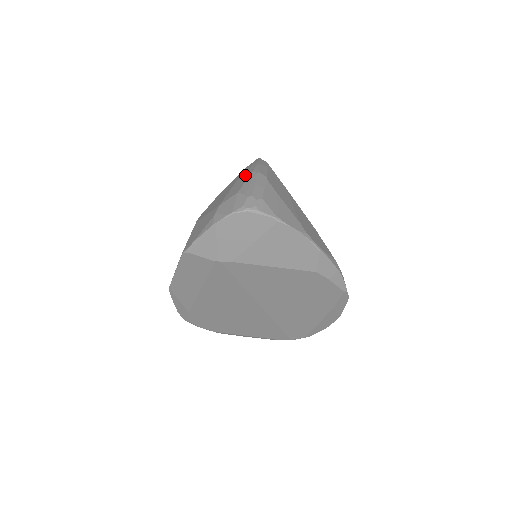
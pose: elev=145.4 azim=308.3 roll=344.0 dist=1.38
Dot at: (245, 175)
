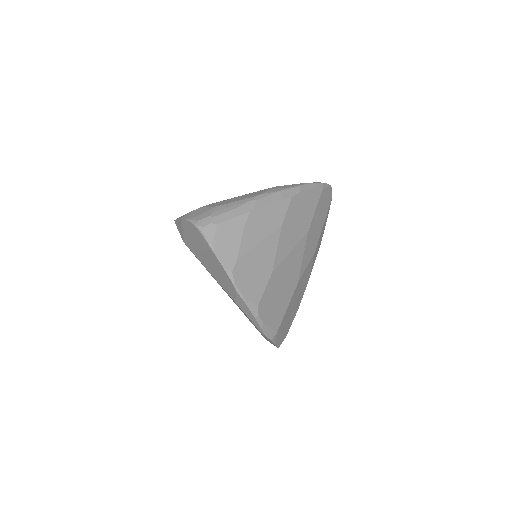
Dot at: (252, 194)
